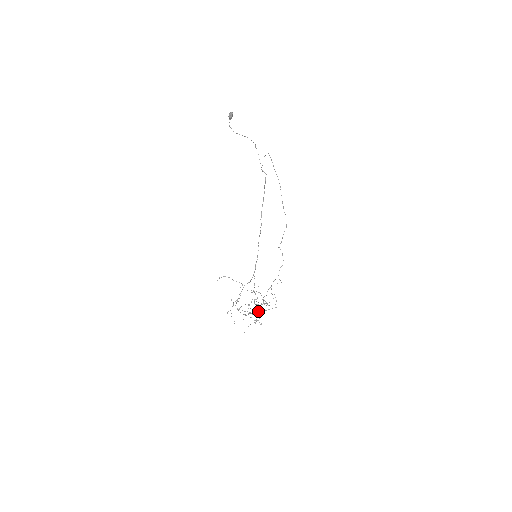
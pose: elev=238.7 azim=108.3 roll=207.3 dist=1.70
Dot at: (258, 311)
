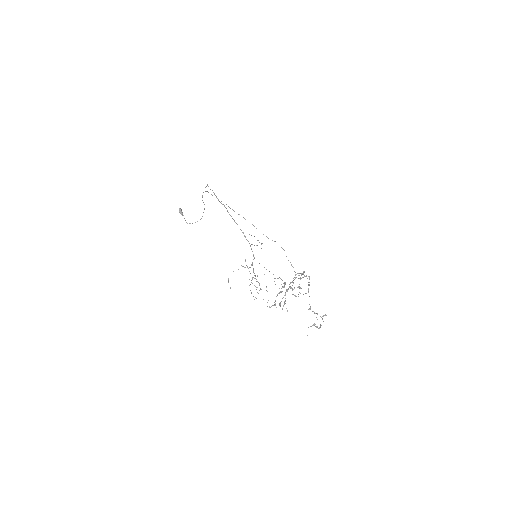
Dot at: occluded
